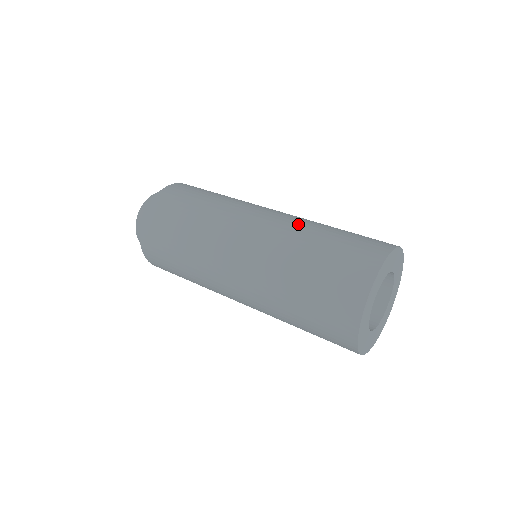
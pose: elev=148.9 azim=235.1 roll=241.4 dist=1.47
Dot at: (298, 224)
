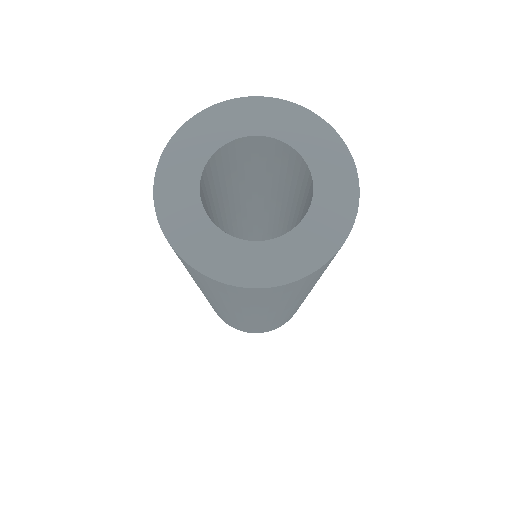
Dot at: occluded
